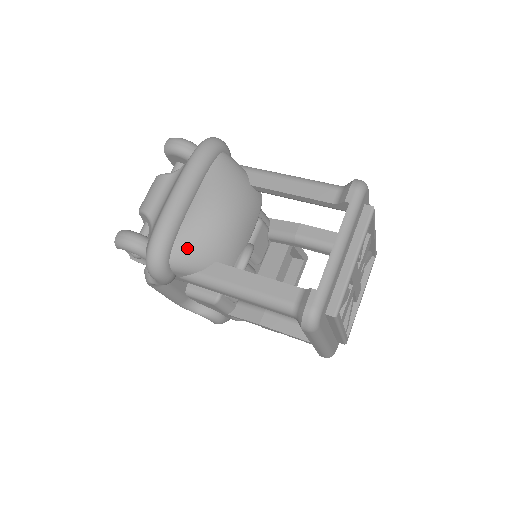
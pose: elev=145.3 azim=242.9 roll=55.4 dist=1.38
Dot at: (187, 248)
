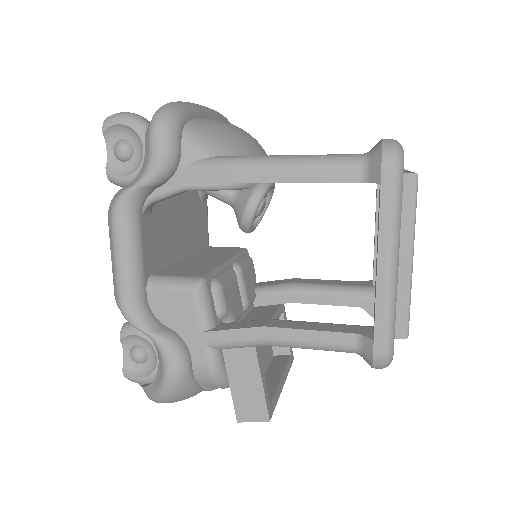
Dot at: (208, 127)
